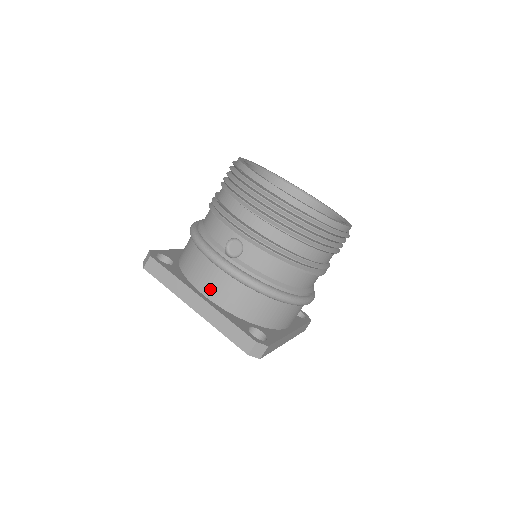
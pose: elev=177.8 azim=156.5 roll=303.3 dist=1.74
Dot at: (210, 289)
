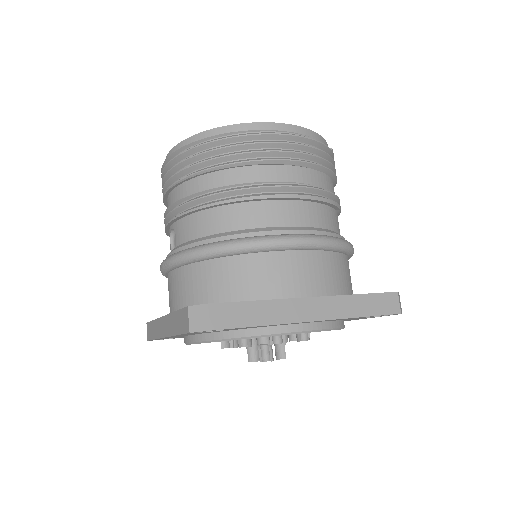
Dot at: (172, 302)
